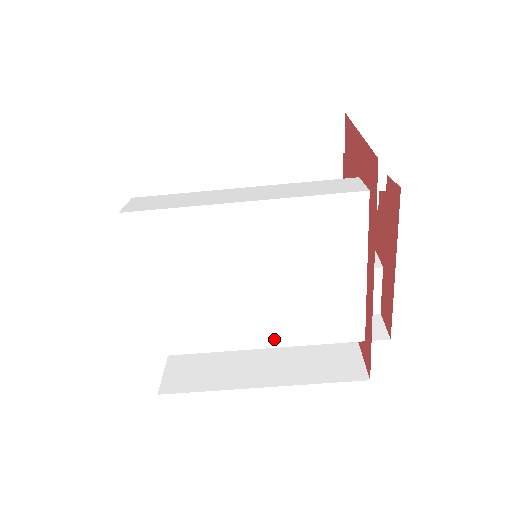
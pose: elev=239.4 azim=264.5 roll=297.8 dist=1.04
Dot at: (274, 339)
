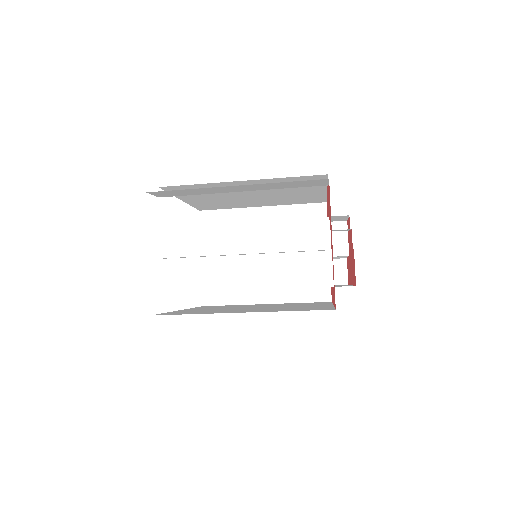
Dot at: occluded
